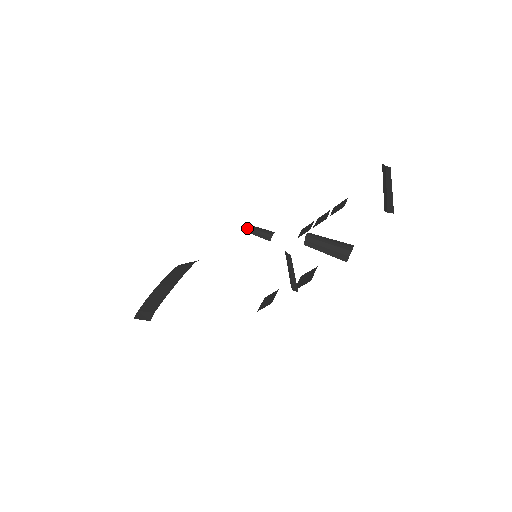
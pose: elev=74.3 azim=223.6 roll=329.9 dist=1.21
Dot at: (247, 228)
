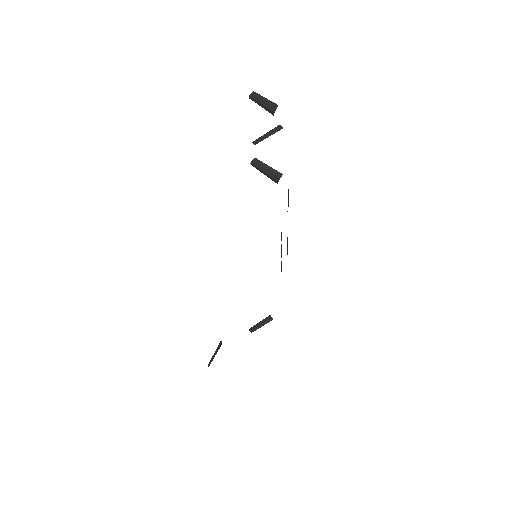
Dot at: occluded
